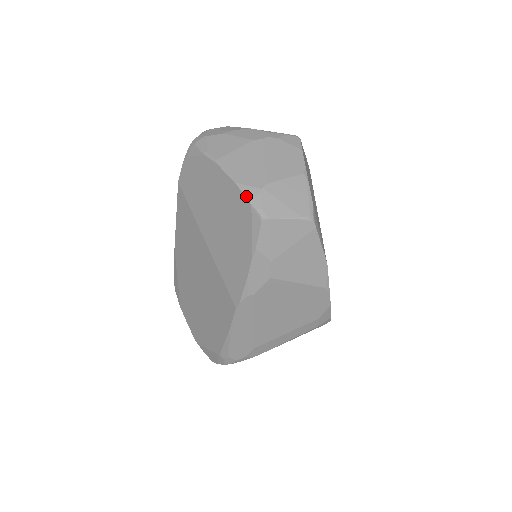
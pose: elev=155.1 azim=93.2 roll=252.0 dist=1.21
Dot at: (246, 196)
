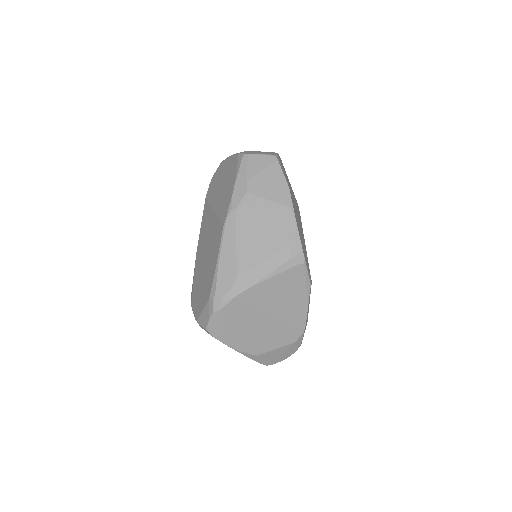
Dot at: (237, 153)
